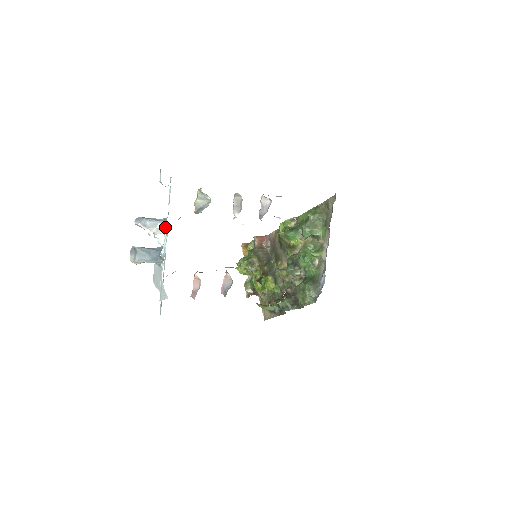
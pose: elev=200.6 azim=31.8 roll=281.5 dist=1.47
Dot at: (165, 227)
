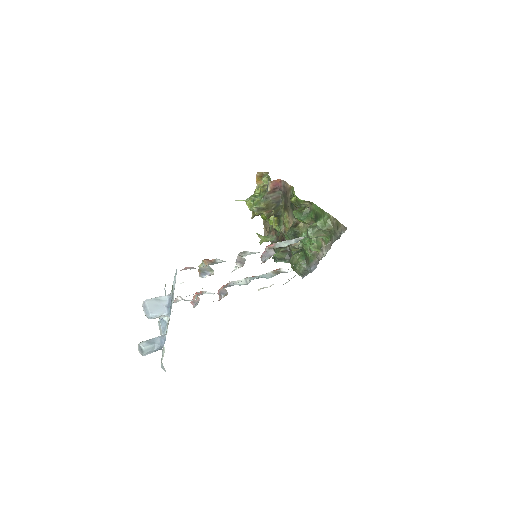
Dot at: (168, 318)
